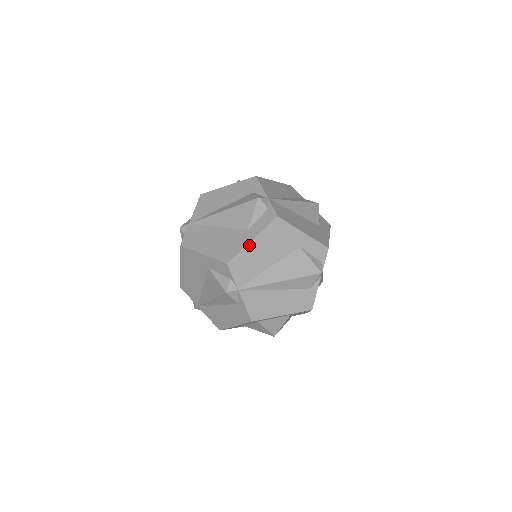
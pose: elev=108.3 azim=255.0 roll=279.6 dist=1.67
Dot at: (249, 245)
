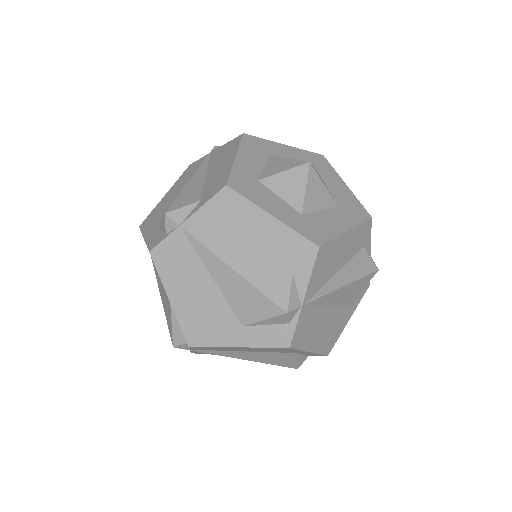
Dot at: (230, 347)
